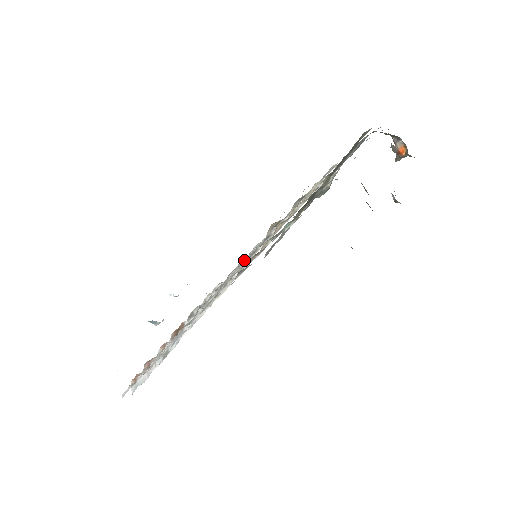
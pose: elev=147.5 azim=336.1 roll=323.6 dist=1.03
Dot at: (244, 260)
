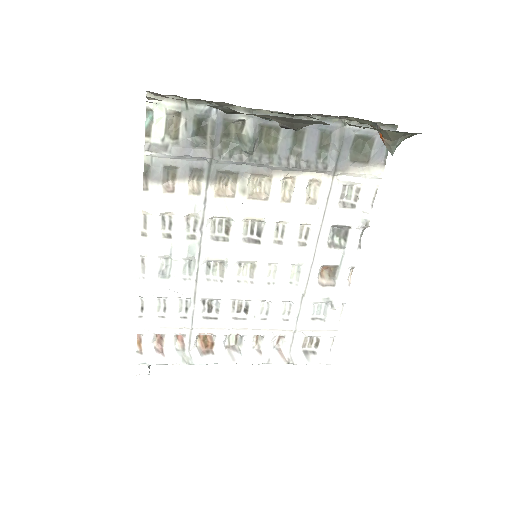
Dot at: (252, 265)
